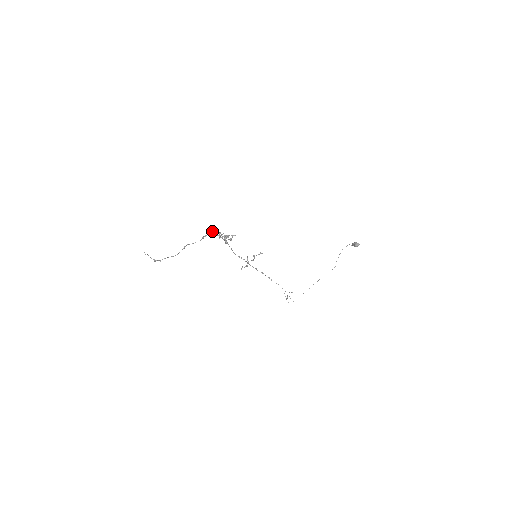
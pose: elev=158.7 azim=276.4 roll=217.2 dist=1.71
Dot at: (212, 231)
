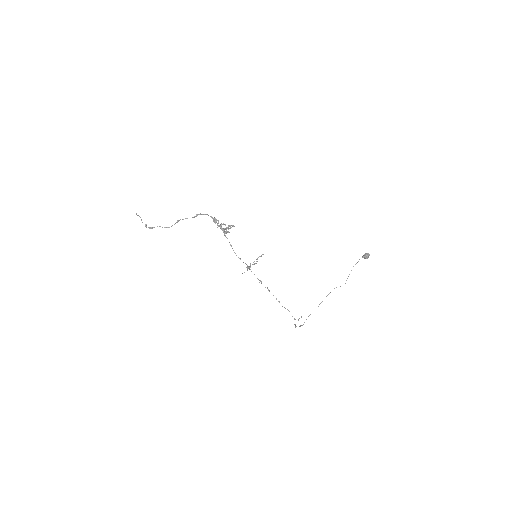
Dot at: (210, 216)
